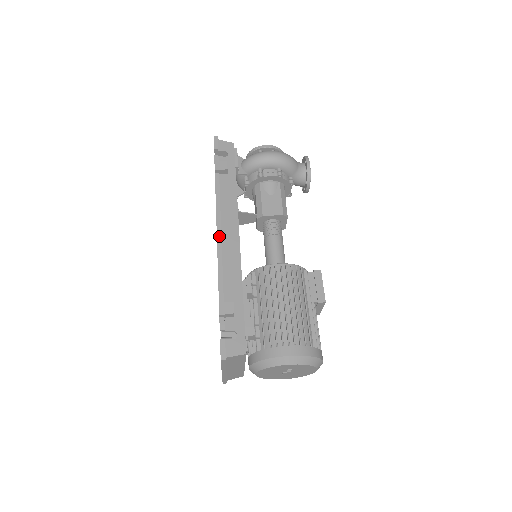
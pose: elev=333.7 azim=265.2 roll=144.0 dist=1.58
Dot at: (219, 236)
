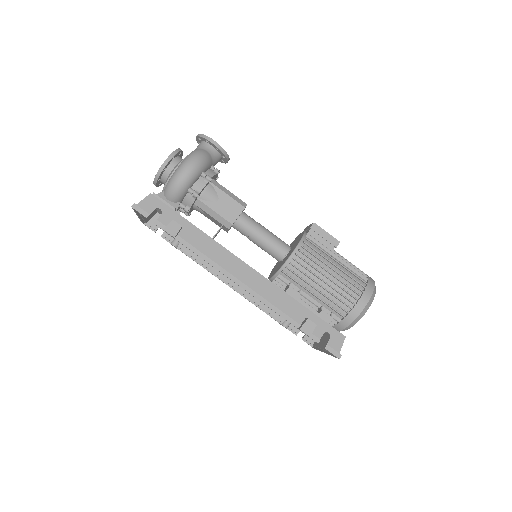
Dot at: (241, 284)
